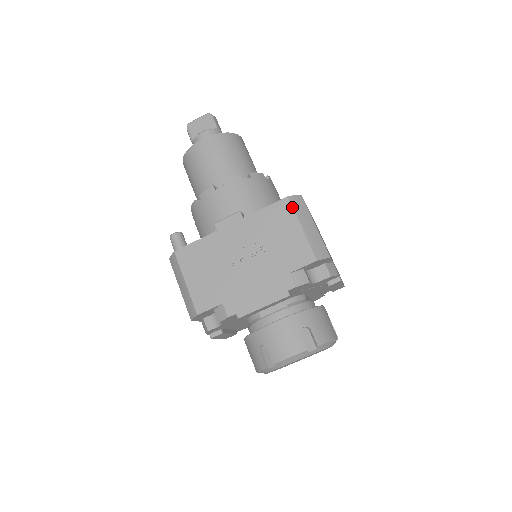
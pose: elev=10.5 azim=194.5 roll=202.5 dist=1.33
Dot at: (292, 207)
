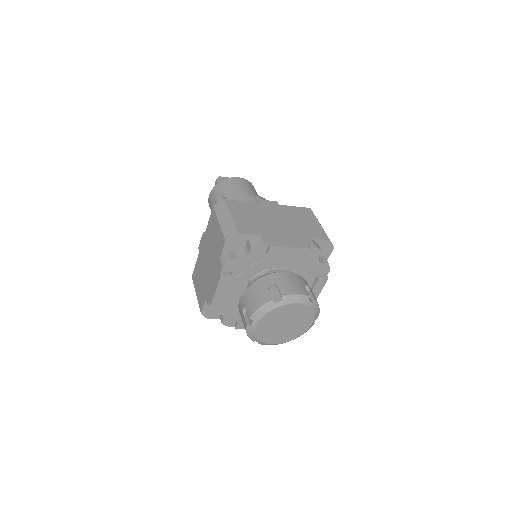
Dot at: (313, 213)
